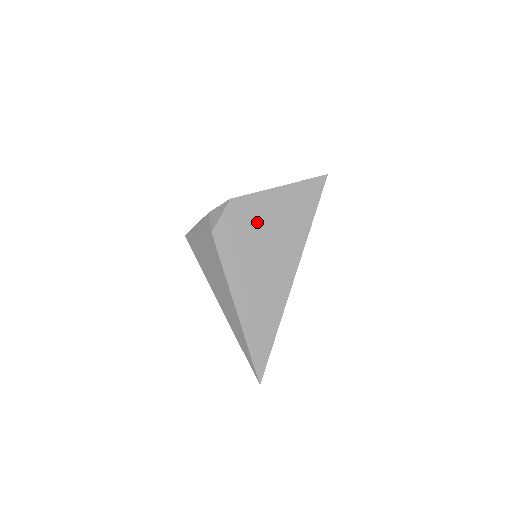
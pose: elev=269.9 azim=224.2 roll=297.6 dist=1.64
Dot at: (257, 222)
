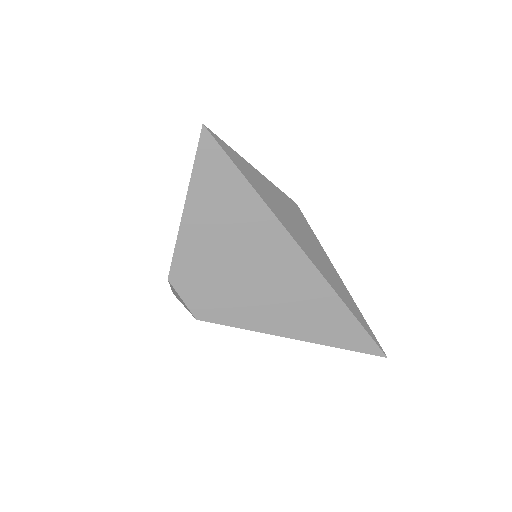
Dot at: (213, 264)
